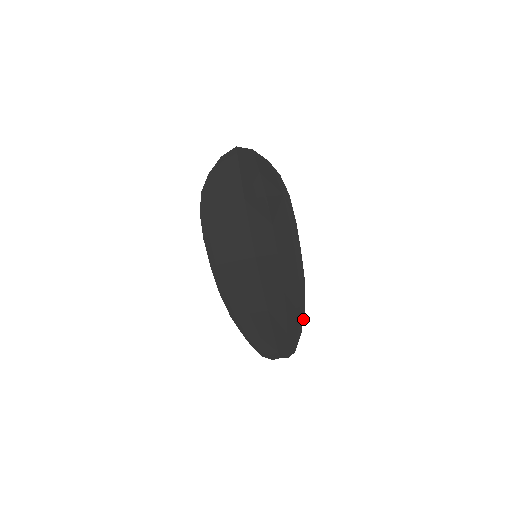
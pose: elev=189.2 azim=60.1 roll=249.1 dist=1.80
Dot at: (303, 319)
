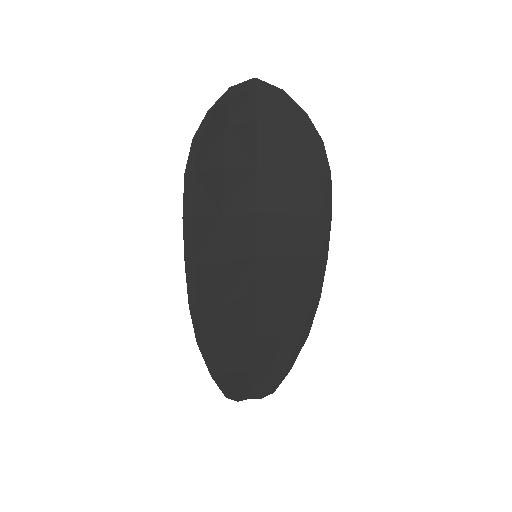
Dot at: (300, 350)
